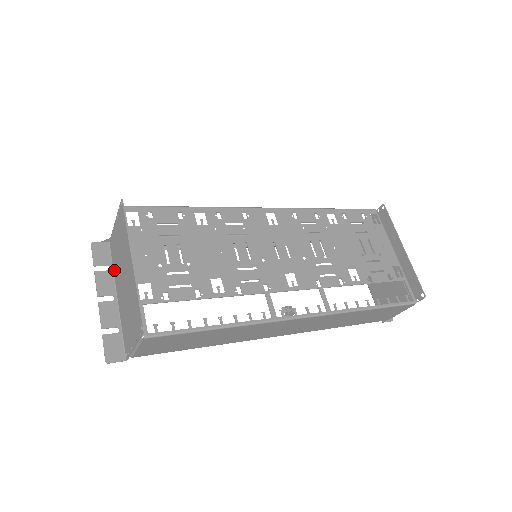
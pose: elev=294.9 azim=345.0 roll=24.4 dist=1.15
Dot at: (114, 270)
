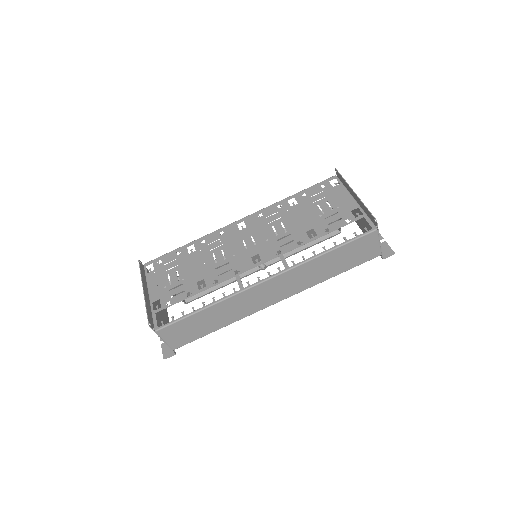
Dot at: occluded
